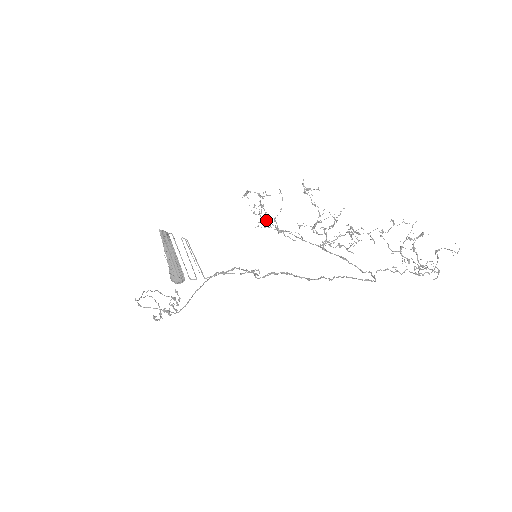
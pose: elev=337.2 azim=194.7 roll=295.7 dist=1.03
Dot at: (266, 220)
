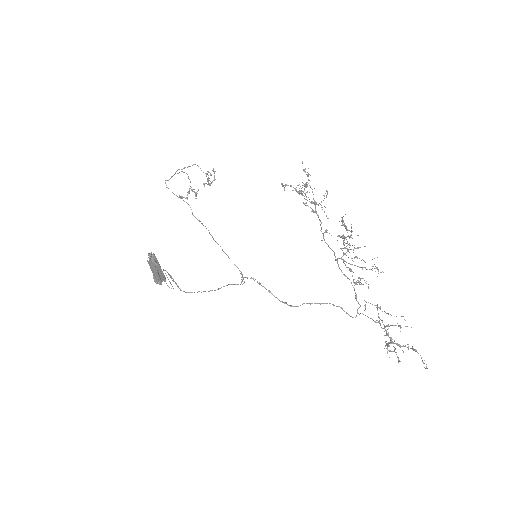
Dot at: (310, 187)
